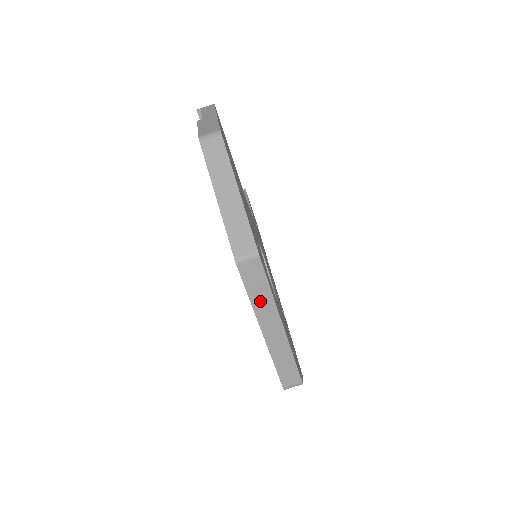
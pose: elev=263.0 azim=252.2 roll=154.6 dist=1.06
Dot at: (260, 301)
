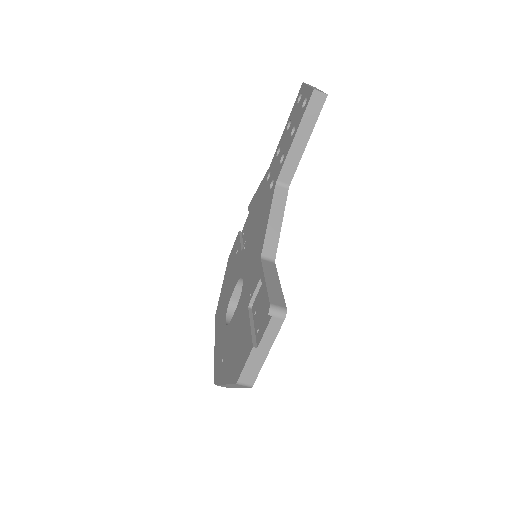
Dot at: occluded
